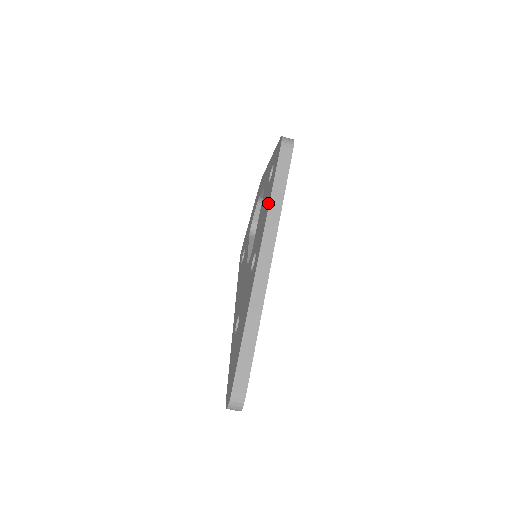
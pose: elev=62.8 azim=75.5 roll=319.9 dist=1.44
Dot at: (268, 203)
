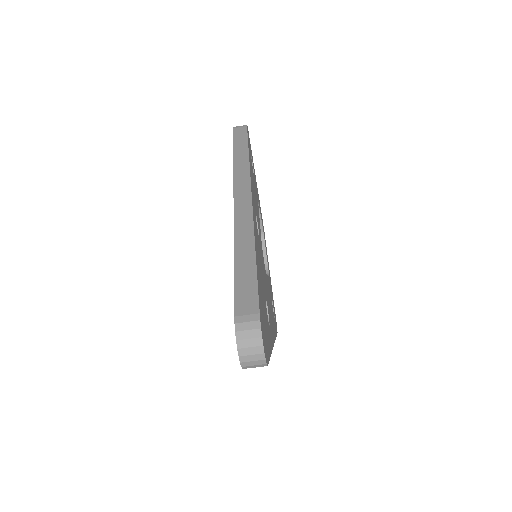
Dot at: occluded
